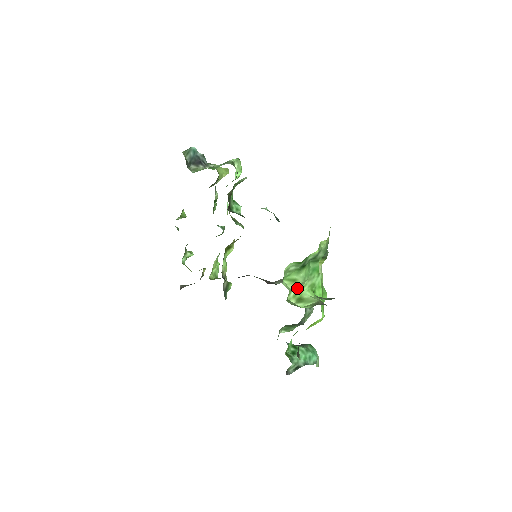
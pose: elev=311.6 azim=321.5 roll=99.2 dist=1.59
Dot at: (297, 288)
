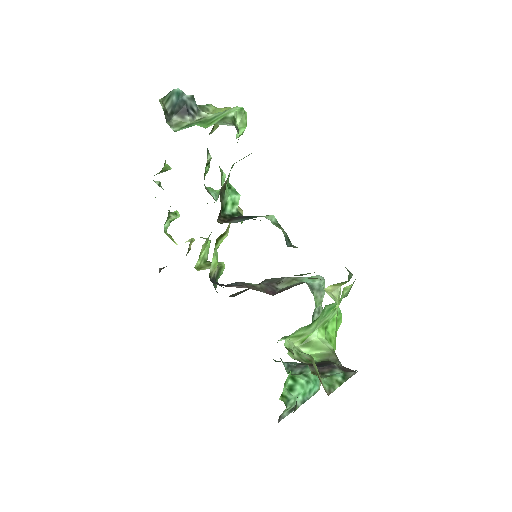
Dot at: occluded
